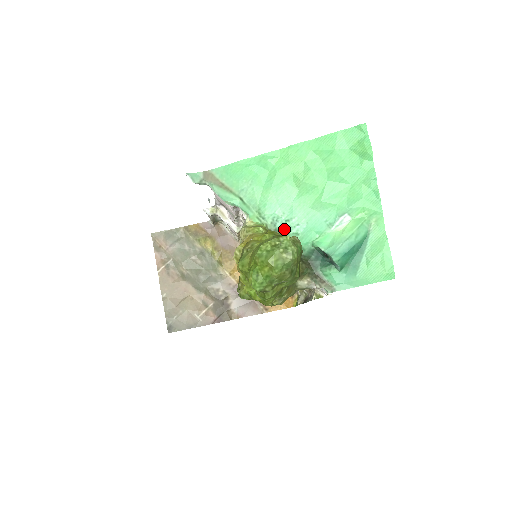
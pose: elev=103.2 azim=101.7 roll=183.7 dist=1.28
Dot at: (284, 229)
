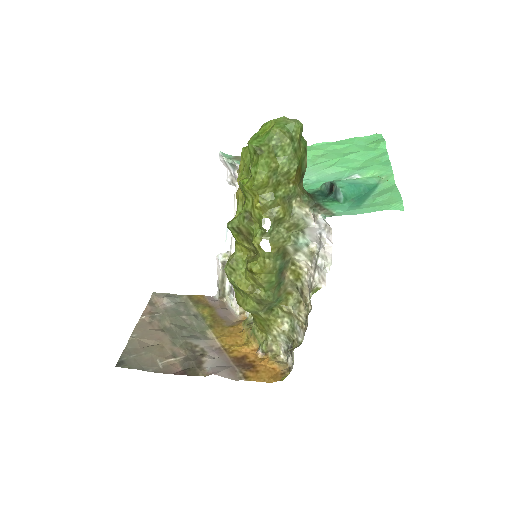
Dot at: occluded
